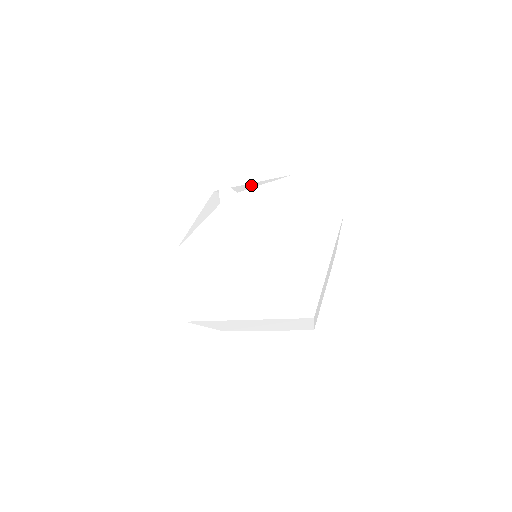
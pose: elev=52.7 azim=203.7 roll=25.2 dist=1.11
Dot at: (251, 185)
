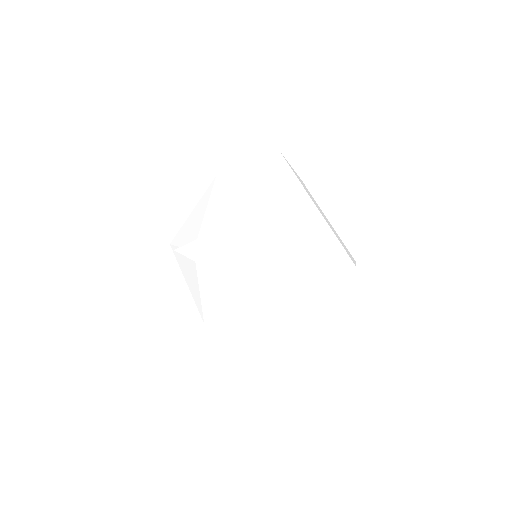
Dot at: (196, 217)
